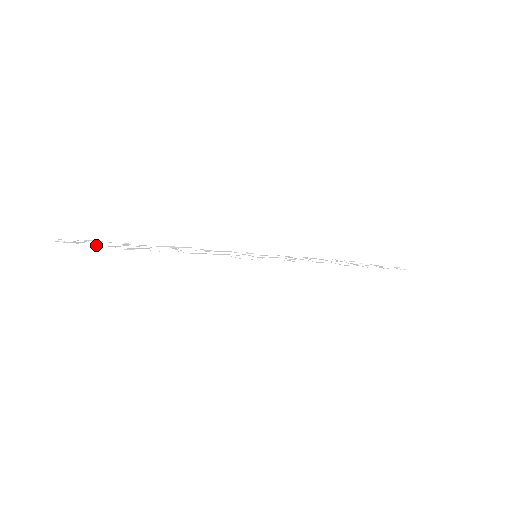
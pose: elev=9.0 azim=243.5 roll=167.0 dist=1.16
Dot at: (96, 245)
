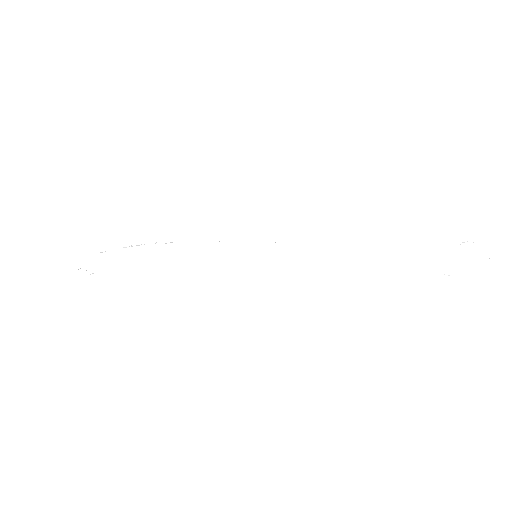
Dot at: occluded
